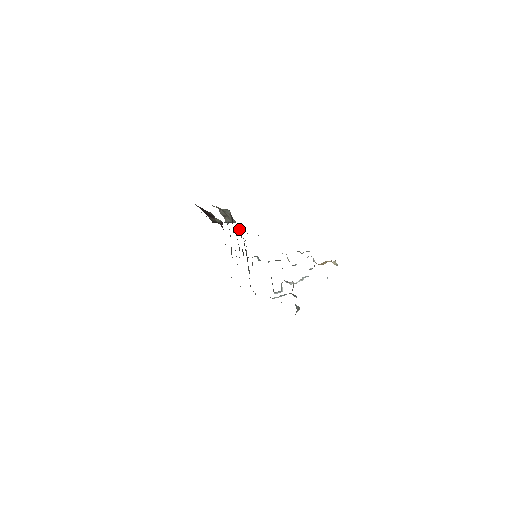
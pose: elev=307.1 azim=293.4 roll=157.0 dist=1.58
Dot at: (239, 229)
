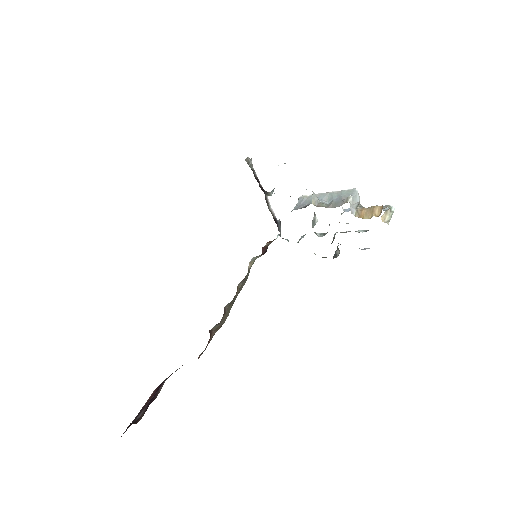
Dot at: occluded
